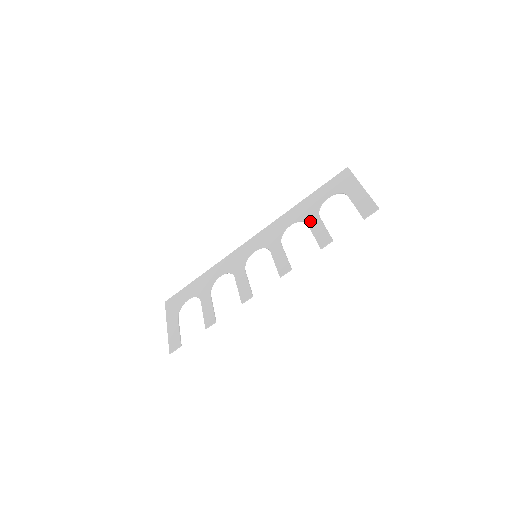
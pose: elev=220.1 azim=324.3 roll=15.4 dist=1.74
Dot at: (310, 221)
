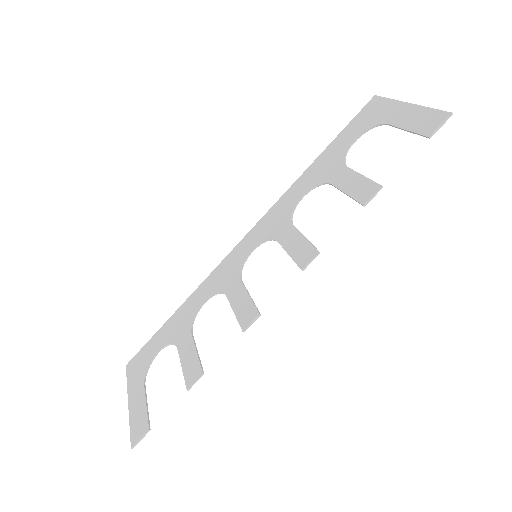
Dot at: (334, 178)
